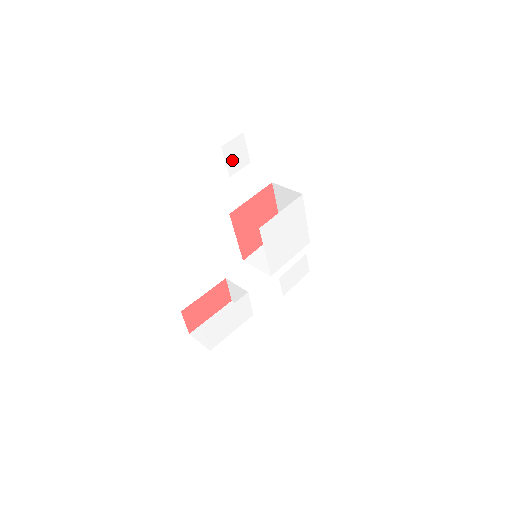
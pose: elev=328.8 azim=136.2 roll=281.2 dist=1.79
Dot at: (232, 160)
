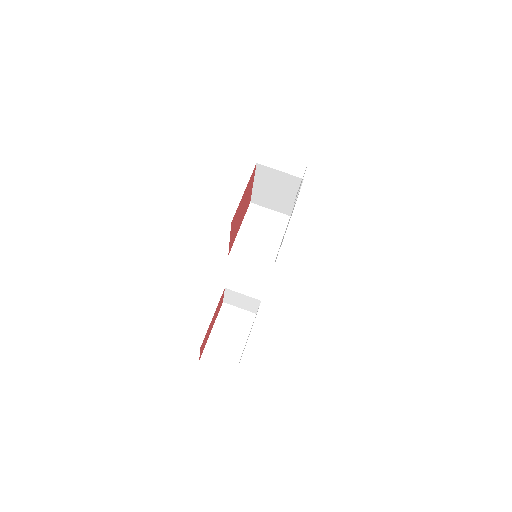
Dot at: occluded
